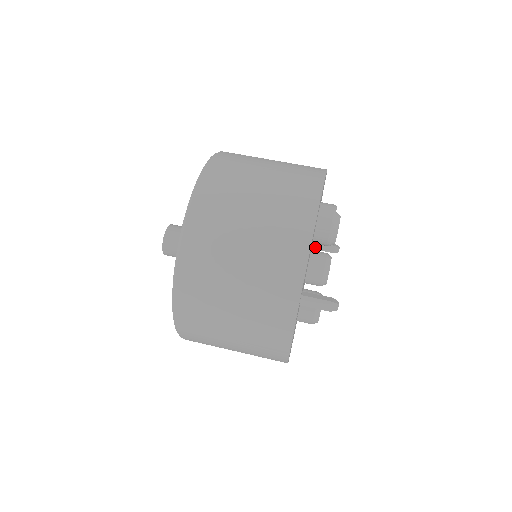
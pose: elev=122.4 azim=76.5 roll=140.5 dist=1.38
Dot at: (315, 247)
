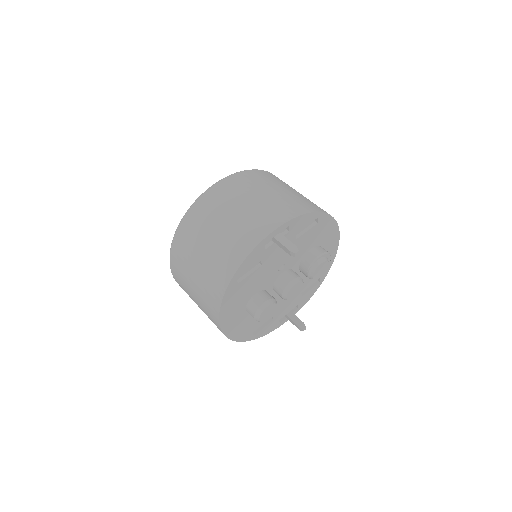
Dot at: (289, 315)
